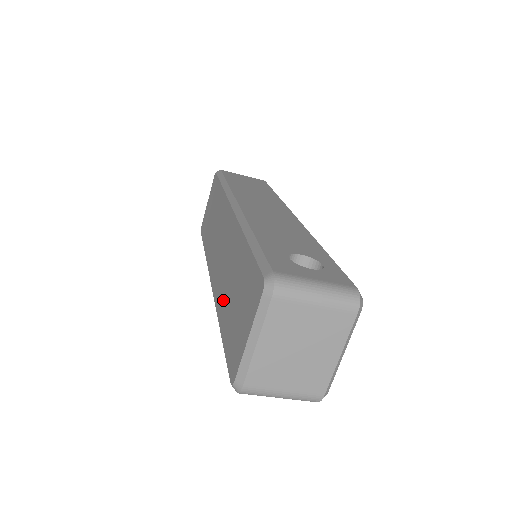
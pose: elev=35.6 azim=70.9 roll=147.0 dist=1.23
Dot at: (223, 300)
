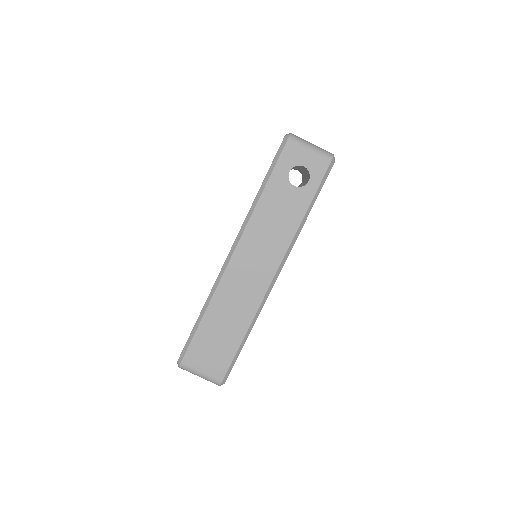
Dot at: occluded
